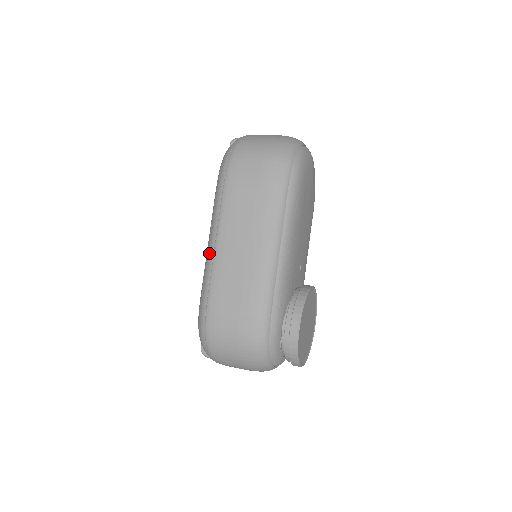
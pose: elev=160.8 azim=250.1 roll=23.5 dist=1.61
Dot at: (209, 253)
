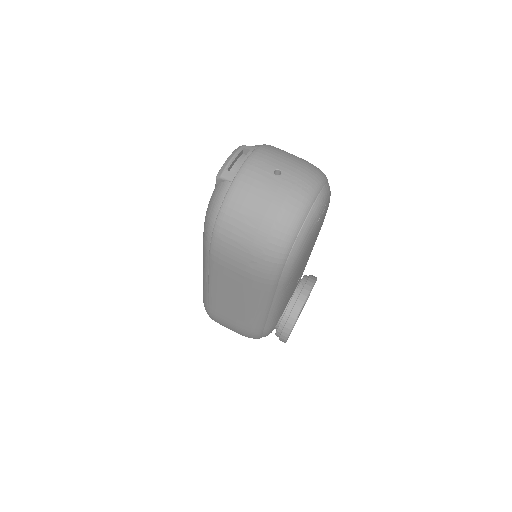
Dot at: (204, 285)
